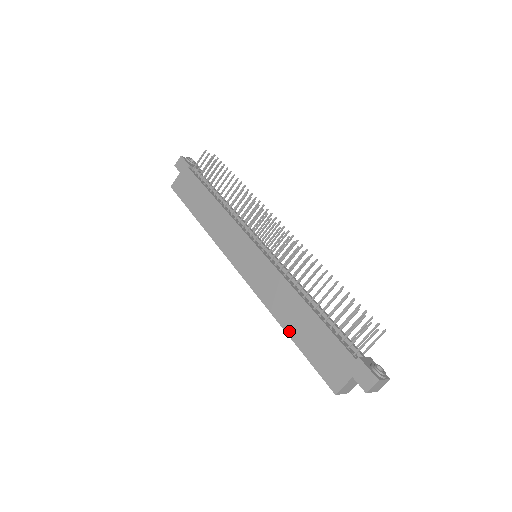
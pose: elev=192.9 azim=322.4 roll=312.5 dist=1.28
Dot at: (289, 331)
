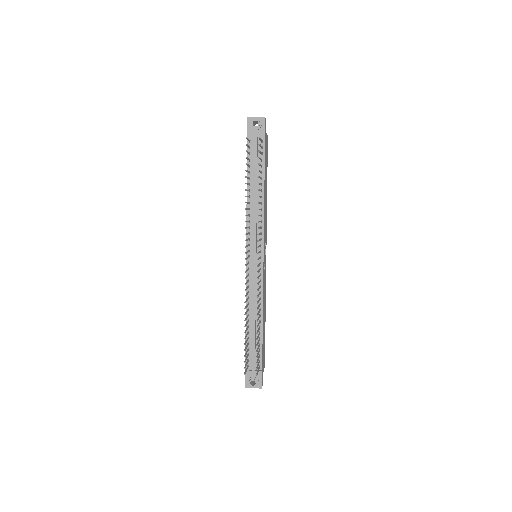
Dot at: occluded
